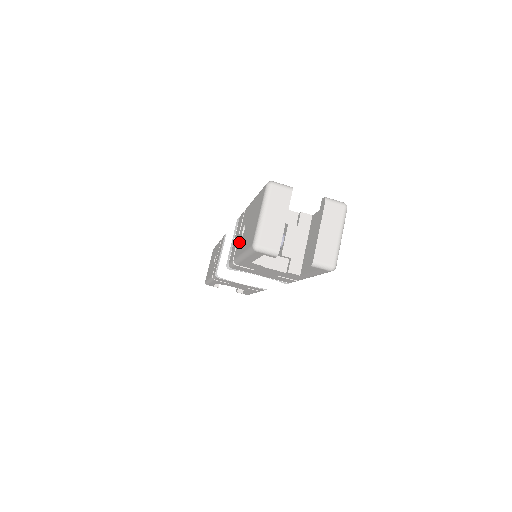
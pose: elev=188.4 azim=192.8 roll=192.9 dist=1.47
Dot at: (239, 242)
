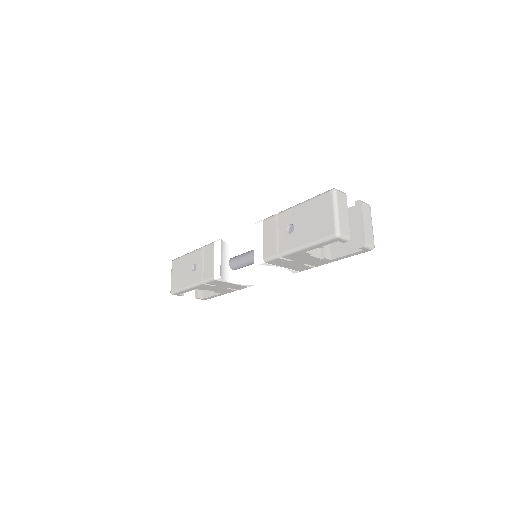
Dot at: (286, 238)
